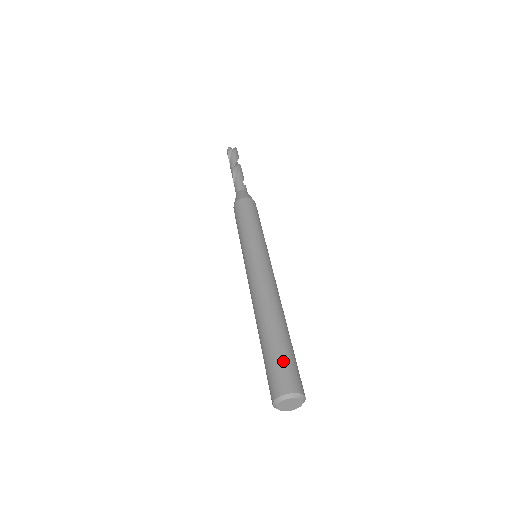
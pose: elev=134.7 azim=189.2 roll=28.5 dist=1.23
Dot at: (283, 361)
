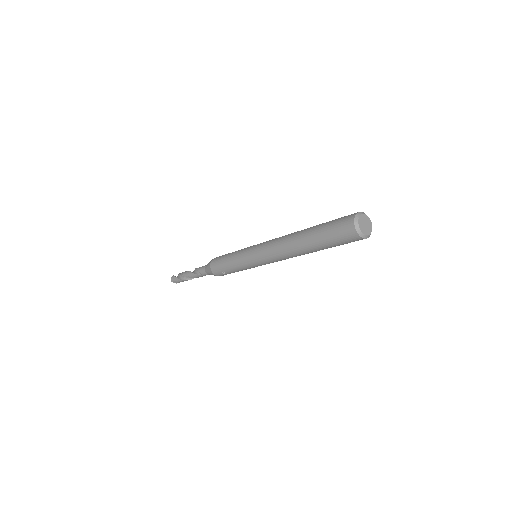
Dot at: occluded
